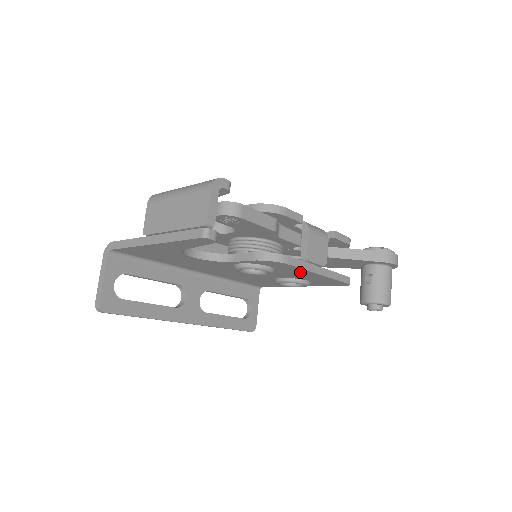
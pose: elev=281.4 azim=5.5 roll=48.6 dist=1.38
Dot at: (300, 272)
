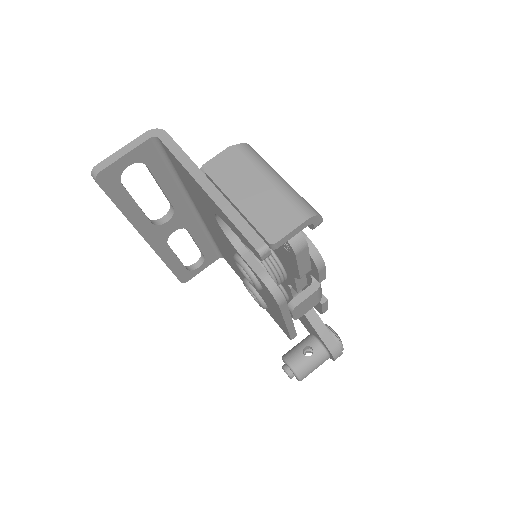
Dot at: (275, 309)
